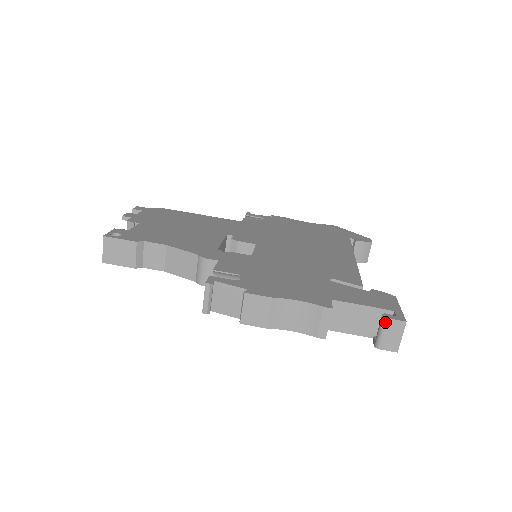
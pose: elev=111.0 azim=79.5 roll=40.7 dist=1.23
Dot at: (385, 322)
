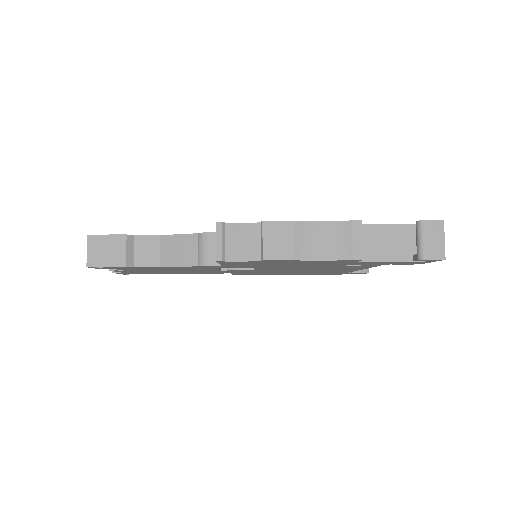
Dot at: (422, 225)
